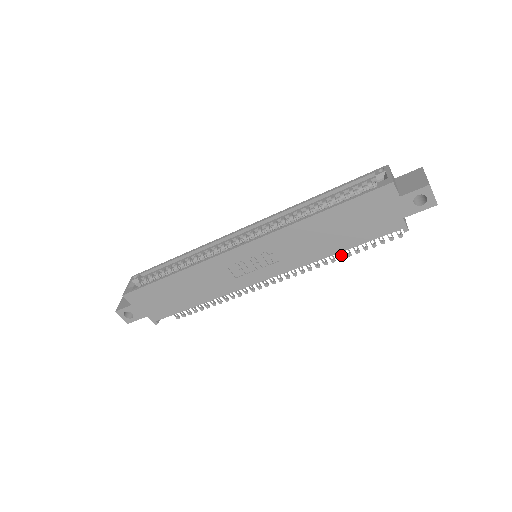
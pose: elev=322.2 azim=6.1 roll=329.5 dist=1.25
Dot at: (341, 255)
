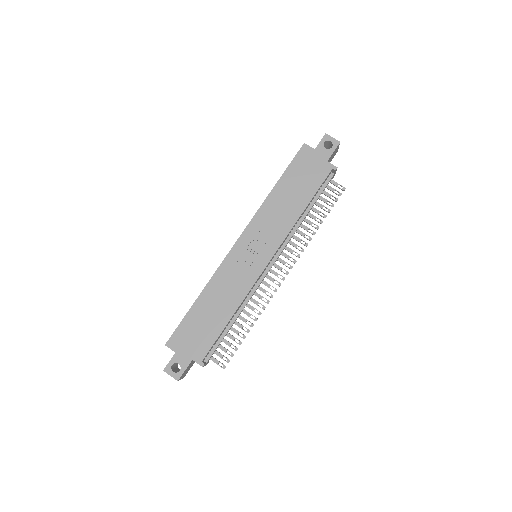
Dot at: (316, 225)
